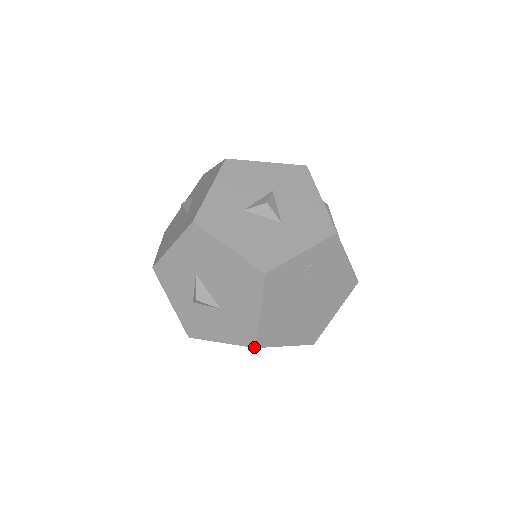
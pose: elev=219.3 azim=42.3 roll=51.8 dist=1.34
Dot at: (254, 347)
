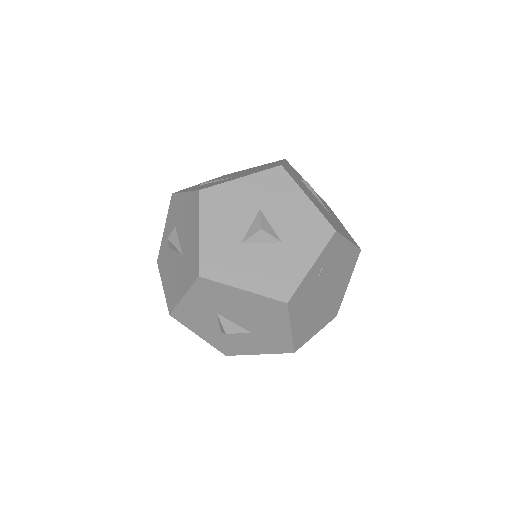
Dot at: occluded
